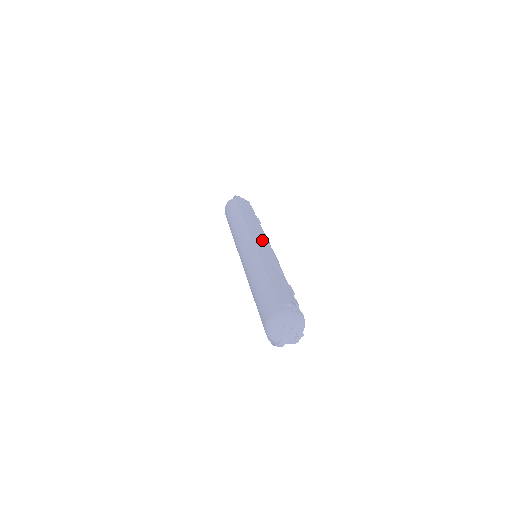
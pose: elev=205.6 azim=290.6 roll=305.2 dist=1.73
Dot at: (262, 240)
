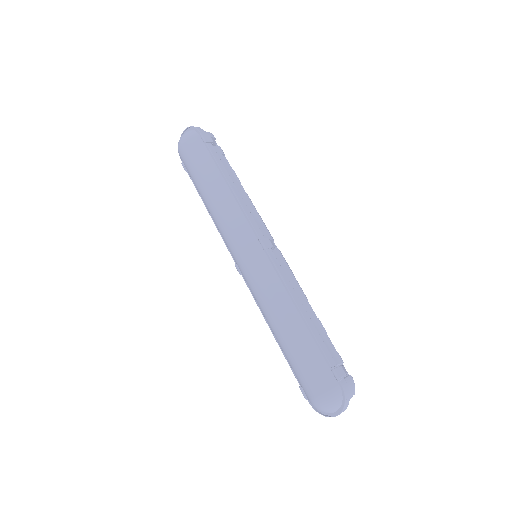
Dot at: (270, 242)
